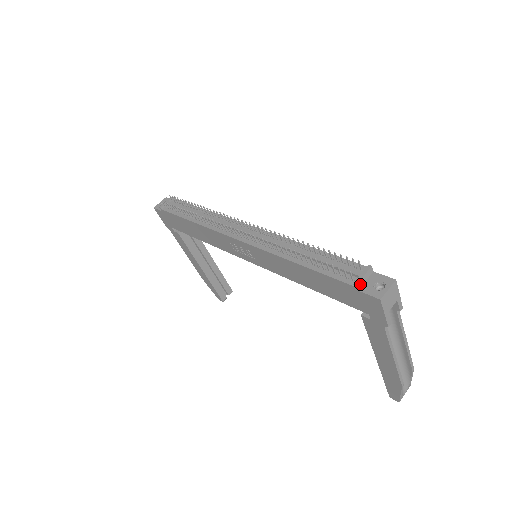
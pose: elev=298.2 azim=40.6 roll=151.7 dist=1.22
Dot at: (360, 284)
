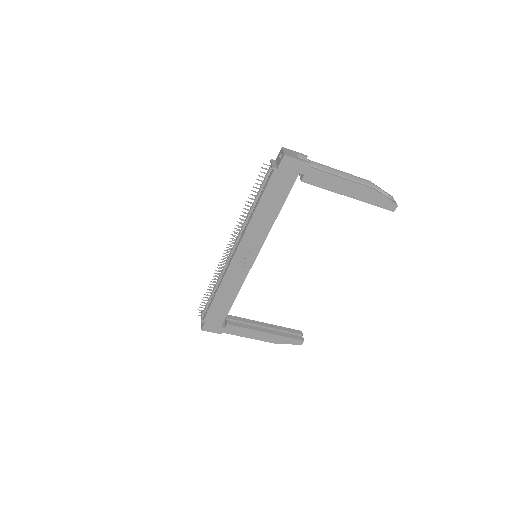
Dot at: (275, 166)
